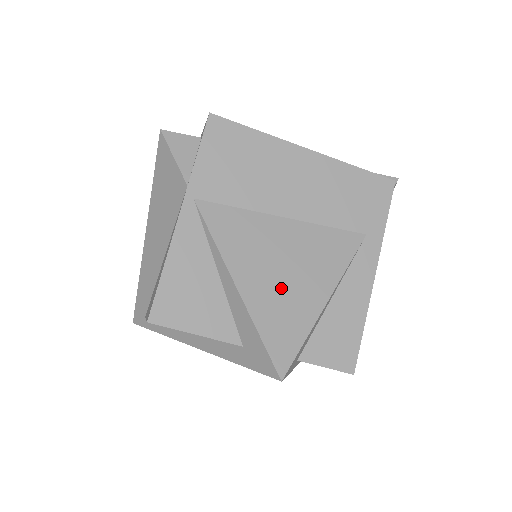
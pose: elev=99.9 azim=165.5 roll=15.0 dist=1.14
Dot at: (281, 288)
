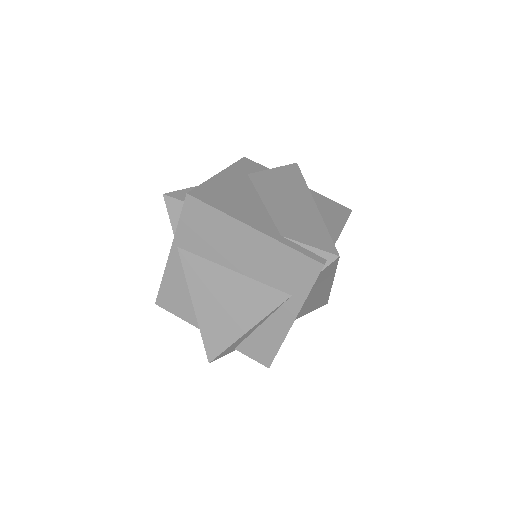
Dot at: (220, 315)
